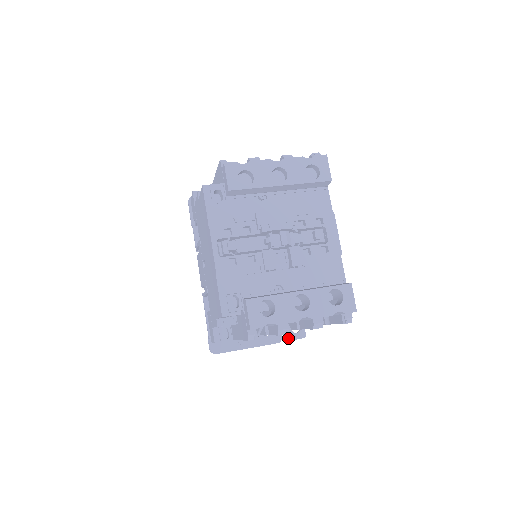
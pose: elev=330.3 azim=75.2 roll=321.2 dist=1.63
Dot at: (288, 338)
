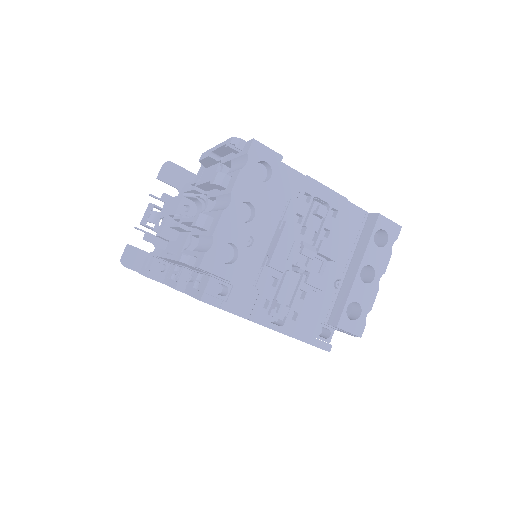
Dot at: occluded
